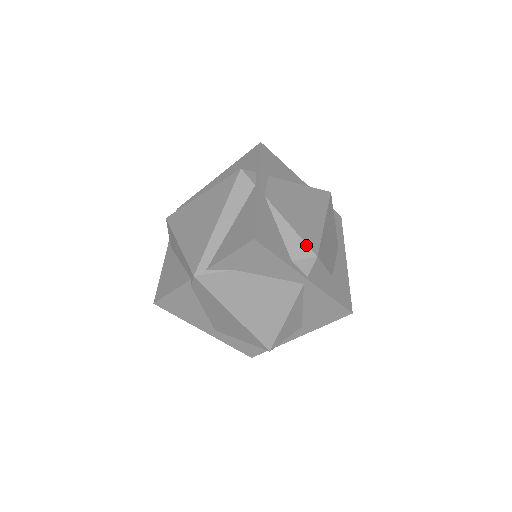
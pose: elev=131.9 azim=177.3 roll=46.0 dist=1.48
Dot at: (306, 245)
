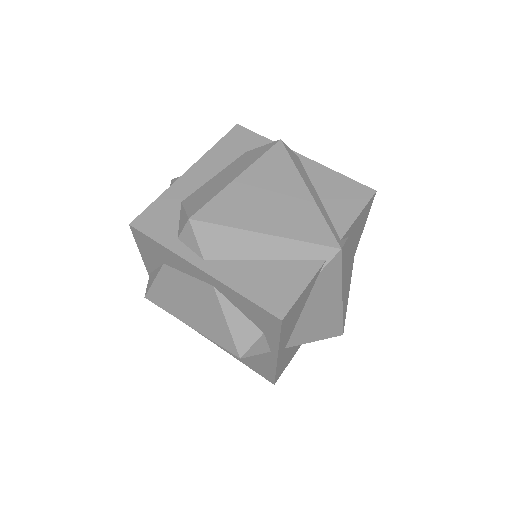
Dot at: occluded
